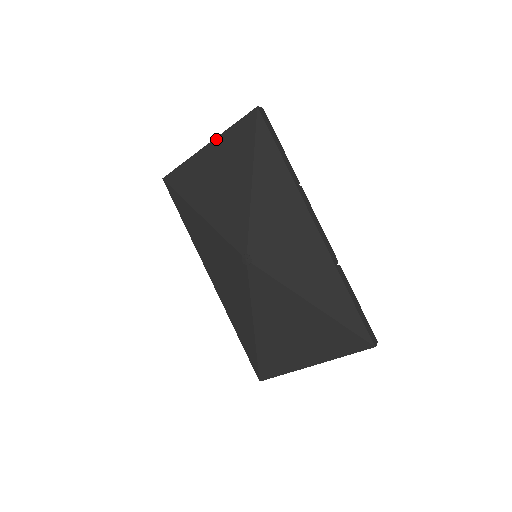
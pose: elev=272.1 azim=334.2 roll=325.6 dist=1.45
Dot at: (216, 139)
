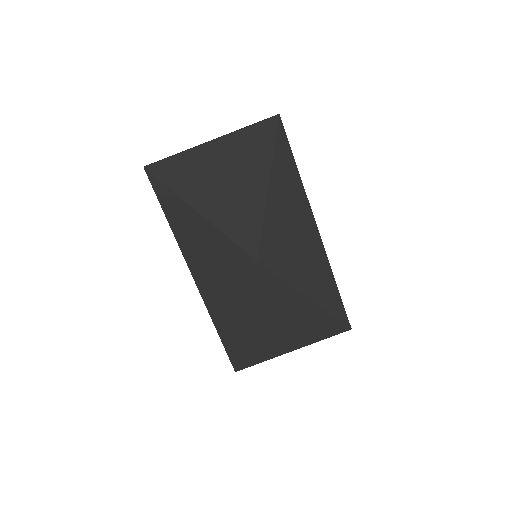
Dot at: (226, 136)
